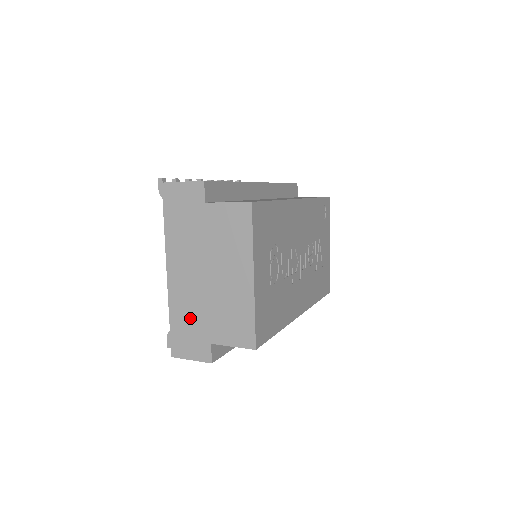
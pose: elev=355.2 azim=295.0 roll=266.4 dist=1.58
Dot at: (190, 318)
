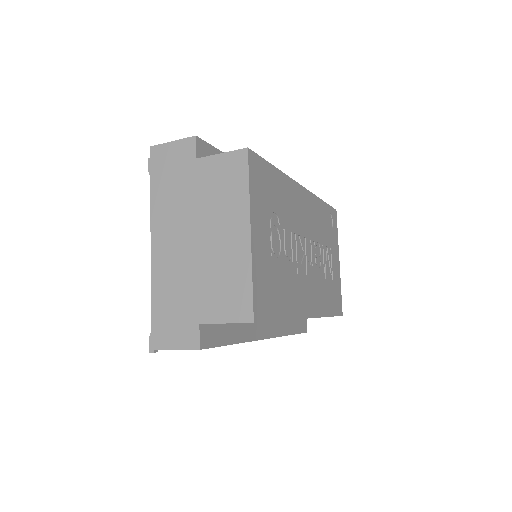
Dot at: (175, 296)
